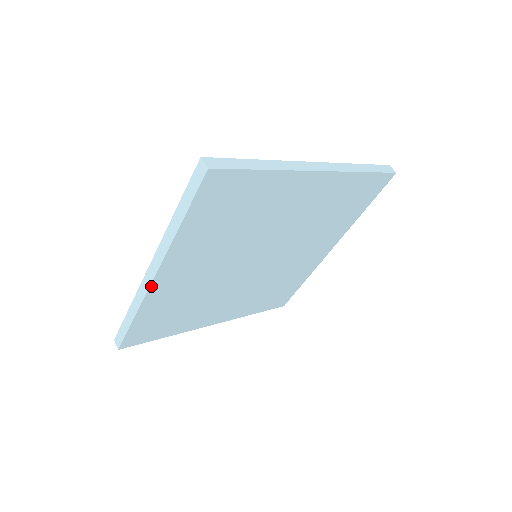
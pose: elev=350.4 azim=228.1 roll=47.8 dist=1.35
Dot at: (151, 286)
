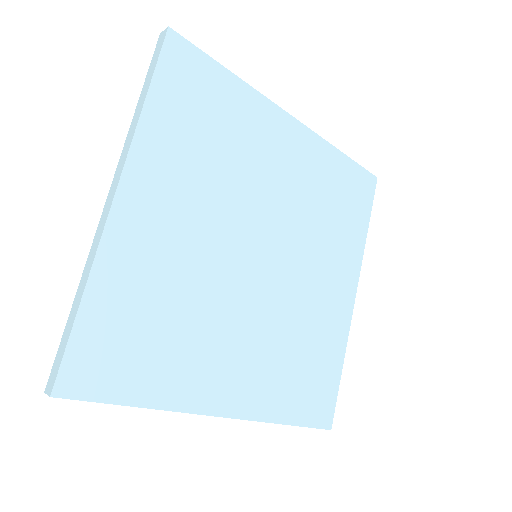
Dot at: (110, 216)
